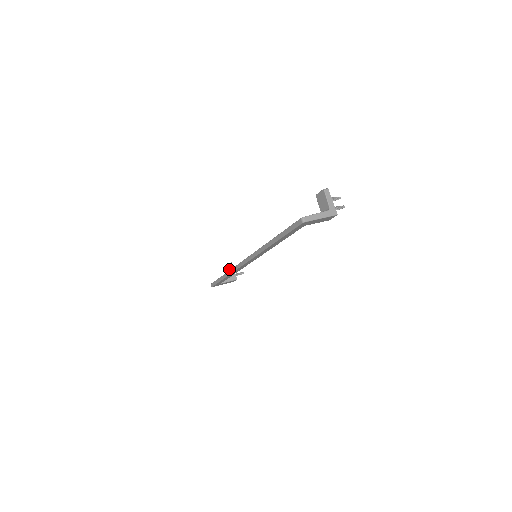
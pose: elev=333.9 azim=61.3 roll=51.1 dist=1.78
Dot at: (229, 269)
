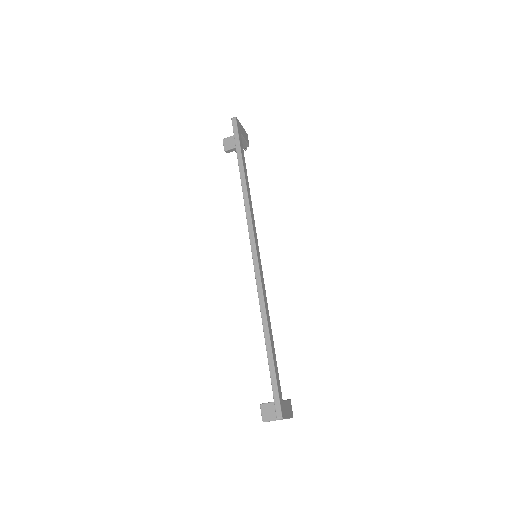
Dot at: (269, 407)
